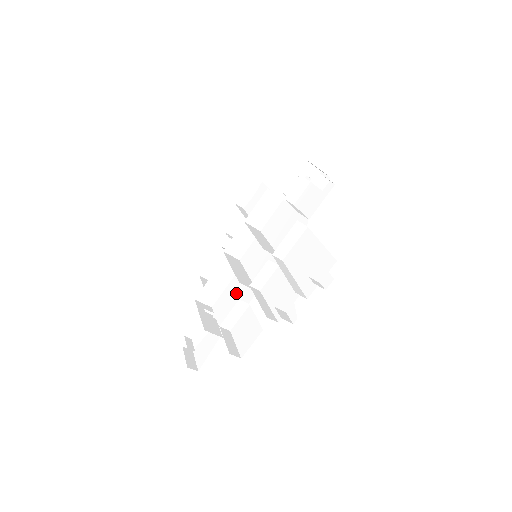
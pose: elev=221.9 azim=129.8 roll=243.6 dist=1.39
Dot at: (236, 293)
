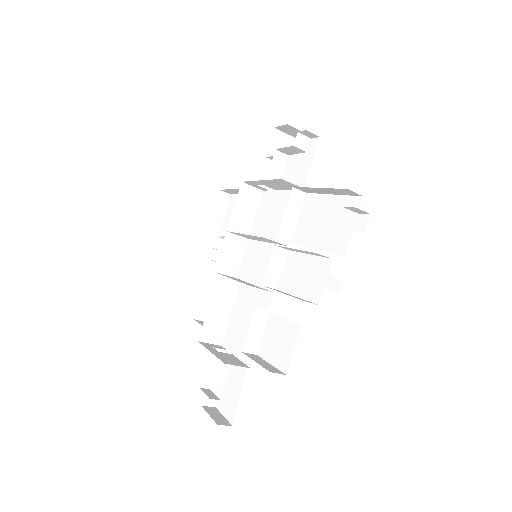
Dot at: (246, 311)
